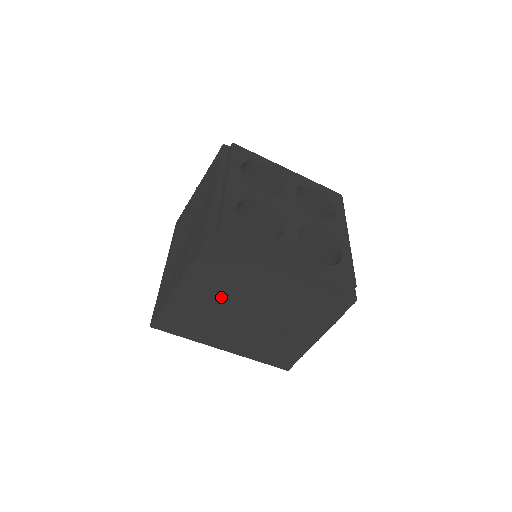
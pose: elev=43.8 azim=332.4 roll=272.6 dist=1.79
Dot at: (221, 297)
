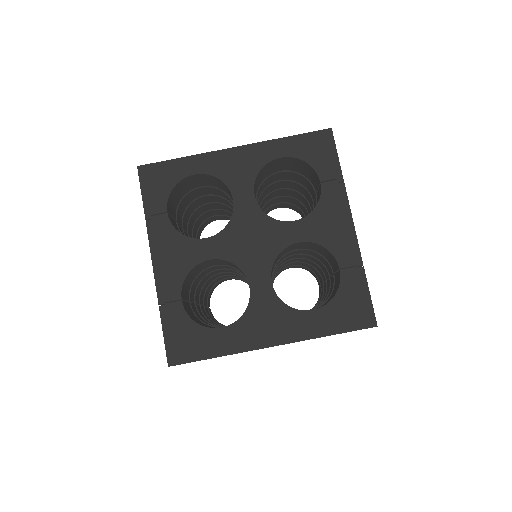
Dot at: occluded
